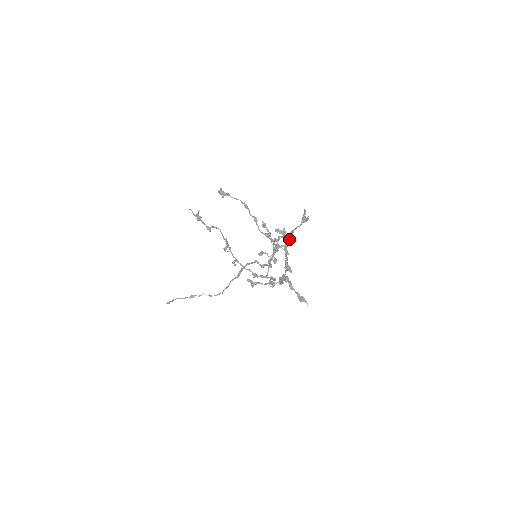
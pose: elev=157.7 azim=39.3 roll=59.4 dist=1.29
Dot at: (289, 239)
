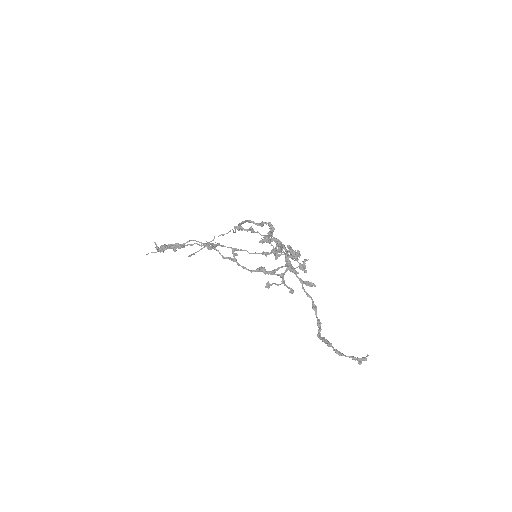
Dot at: (287, 258)
